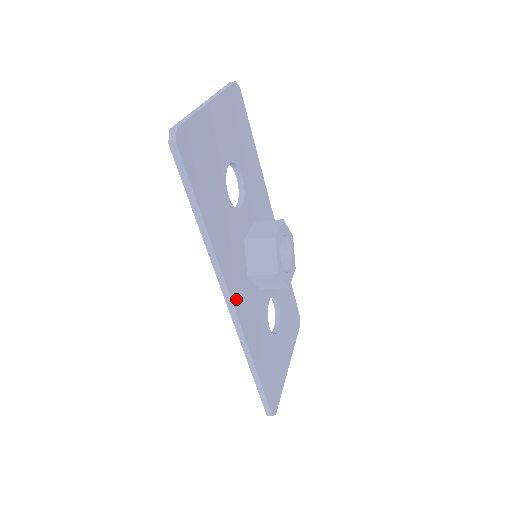
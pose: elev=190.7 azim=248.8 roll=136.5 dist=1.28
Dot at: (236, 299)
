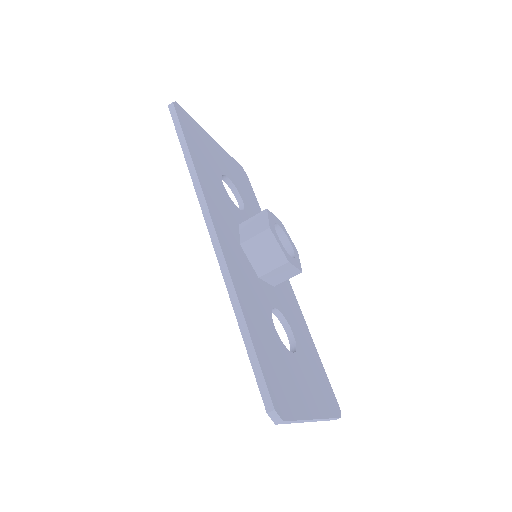
Dot at: (220, 231)
